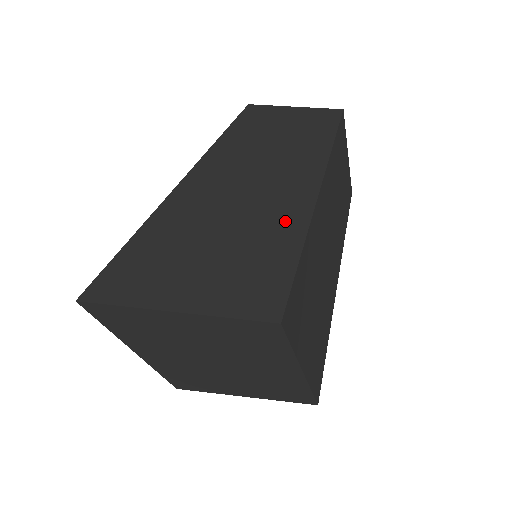
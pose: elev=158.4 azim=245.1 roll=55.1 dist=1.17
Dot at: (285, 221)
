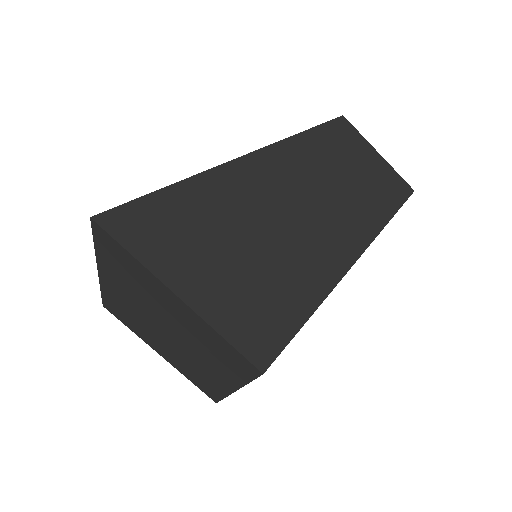
Dot at: (315, 272)
